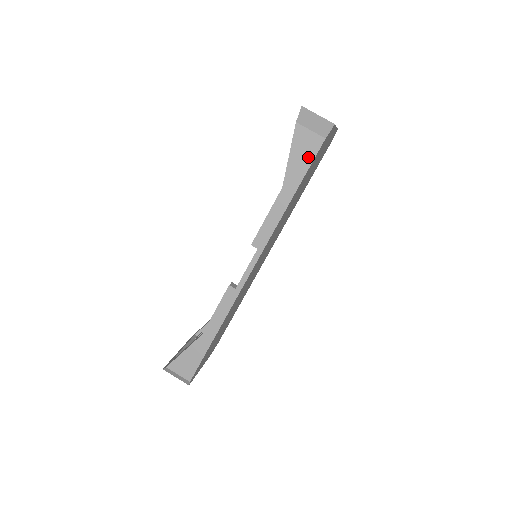
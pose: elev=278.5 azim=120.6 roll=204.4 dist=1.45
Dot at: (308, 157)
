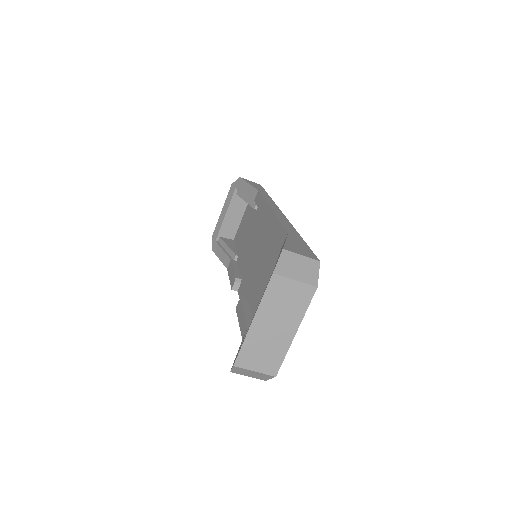
Dot at: occluded
